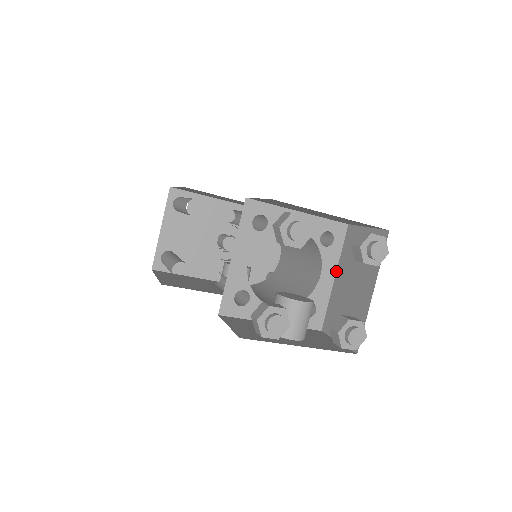
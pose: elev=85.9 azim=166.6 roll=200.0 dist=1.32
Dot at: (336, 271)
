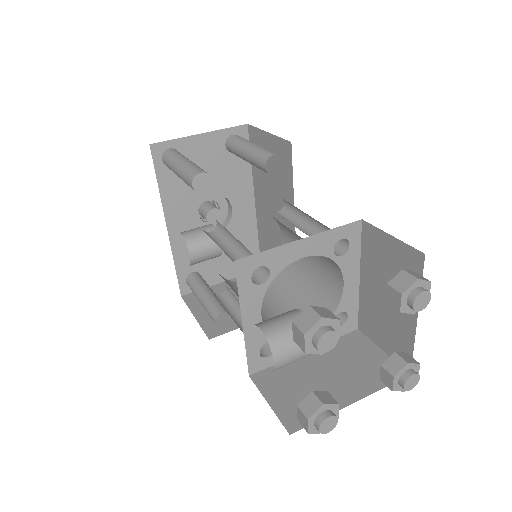
Dot at: occluded
